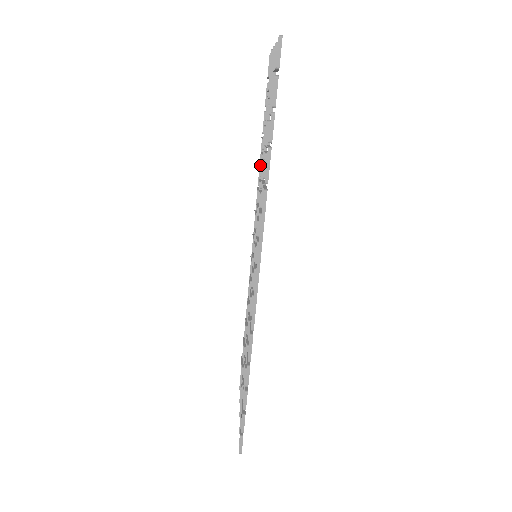
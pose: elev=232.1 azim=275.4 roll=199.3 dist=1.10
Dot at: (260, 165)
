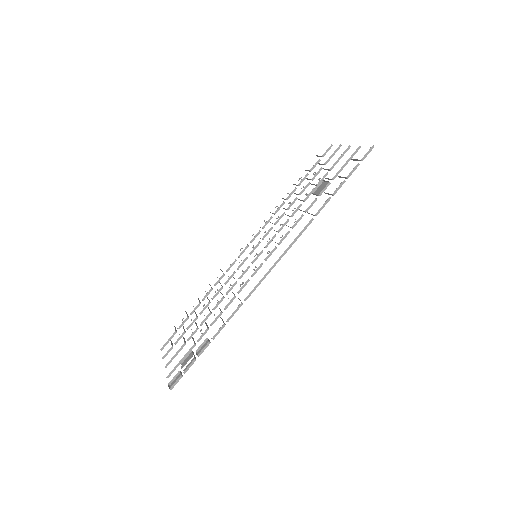
Dot at: (284, 202)
